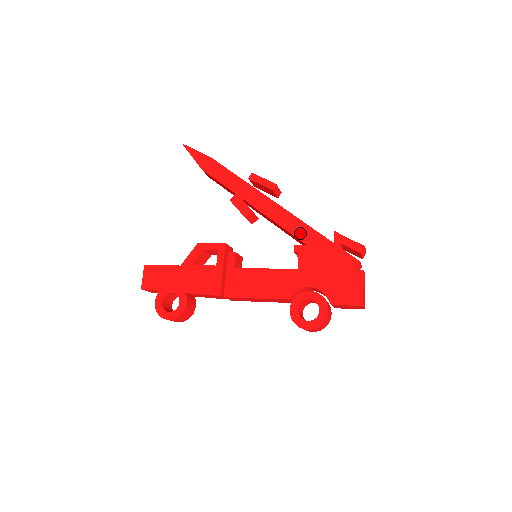
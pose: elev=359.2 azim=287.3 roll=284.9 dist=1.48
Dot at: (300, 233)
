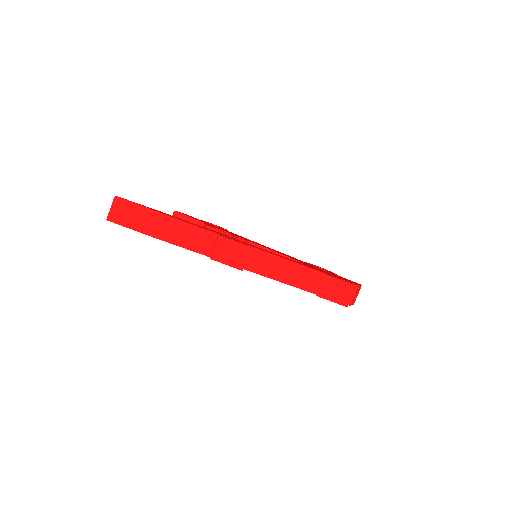
Dot at: occluded
